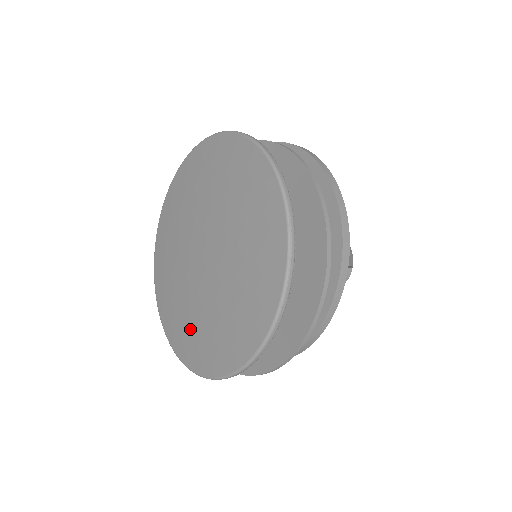
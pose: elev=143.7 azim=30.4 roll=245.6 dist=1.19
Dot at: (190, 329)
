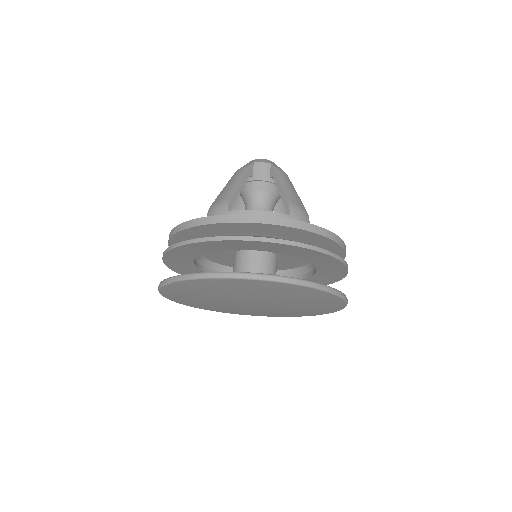
Dot at: (268, 314)
